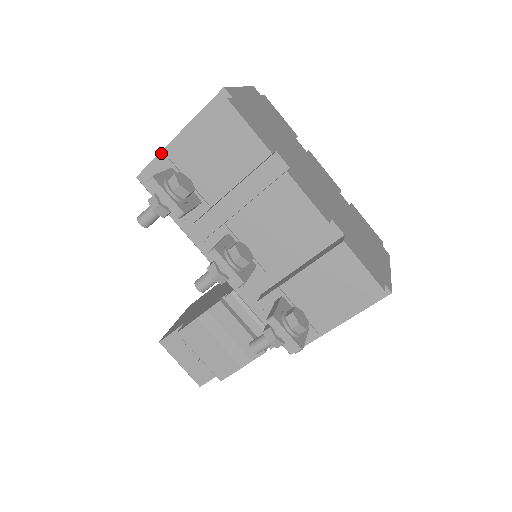
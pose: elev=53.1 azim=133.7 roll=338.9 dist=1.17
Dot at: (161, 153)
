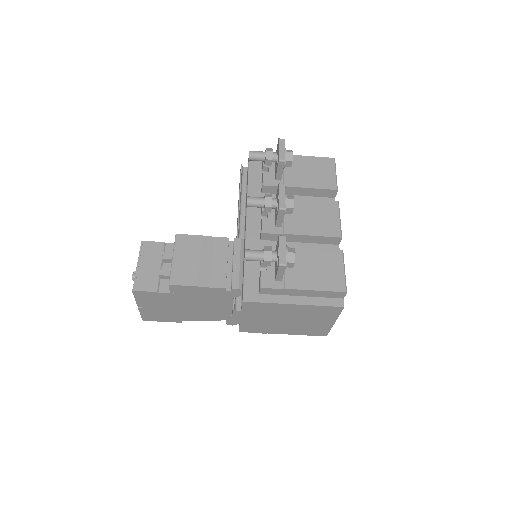
Dot at: occluded
